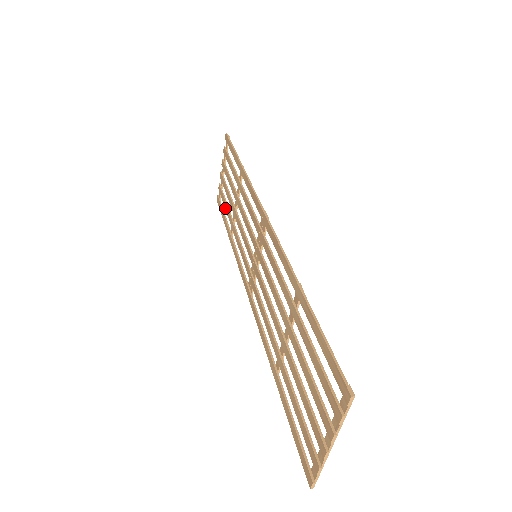
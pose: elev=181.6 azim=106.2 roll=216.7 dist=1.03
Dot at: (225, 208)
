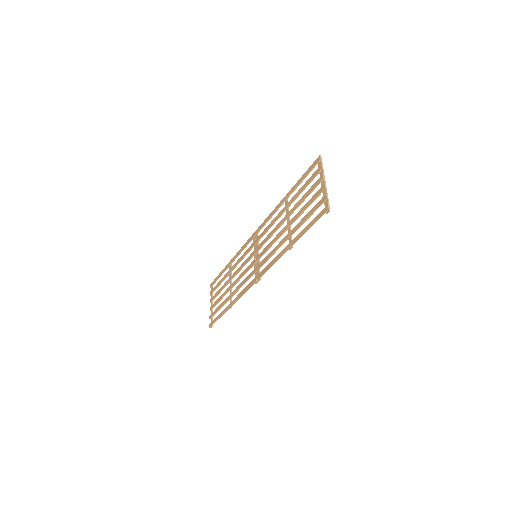
Dot at: (221, 307)
